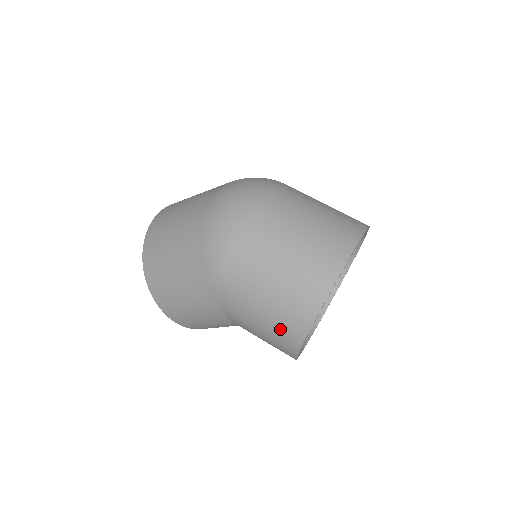
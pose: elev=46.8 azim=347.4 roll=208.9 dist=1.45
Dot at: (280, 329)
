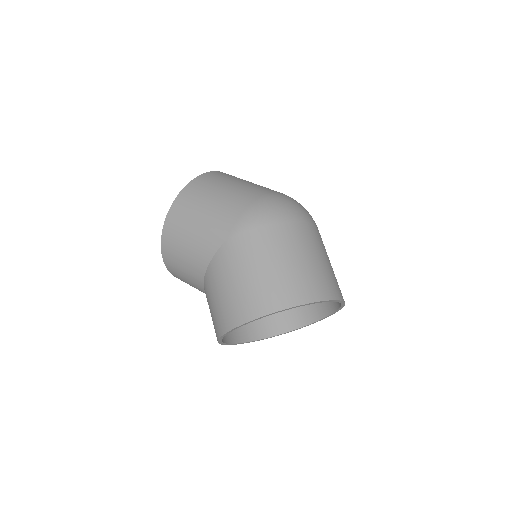
Dot at: (244, 299)
